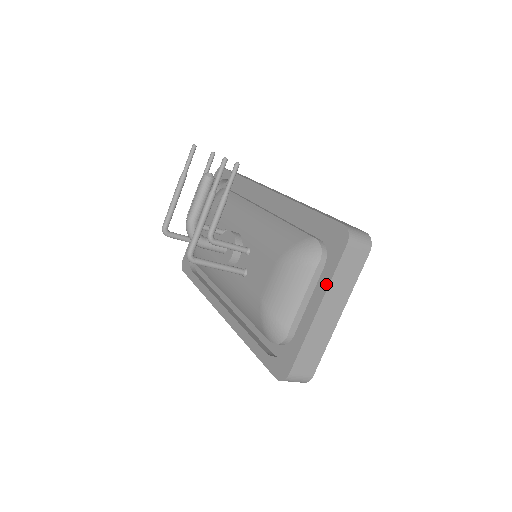
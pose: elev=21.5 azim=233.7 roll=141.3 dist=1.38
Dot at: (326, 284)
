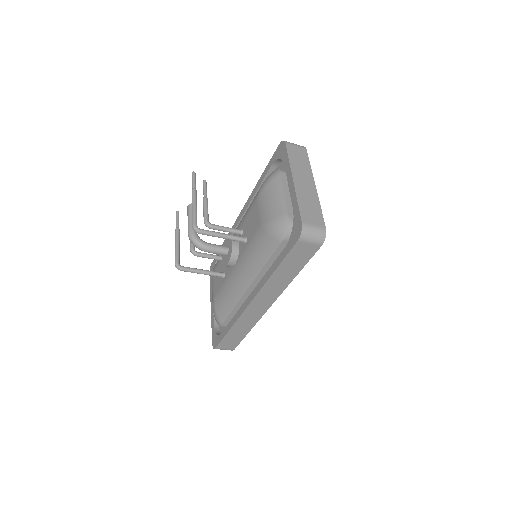
Dot at: (288, 167)
